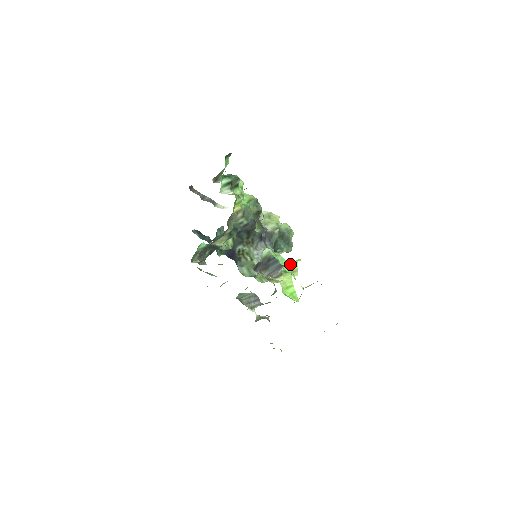
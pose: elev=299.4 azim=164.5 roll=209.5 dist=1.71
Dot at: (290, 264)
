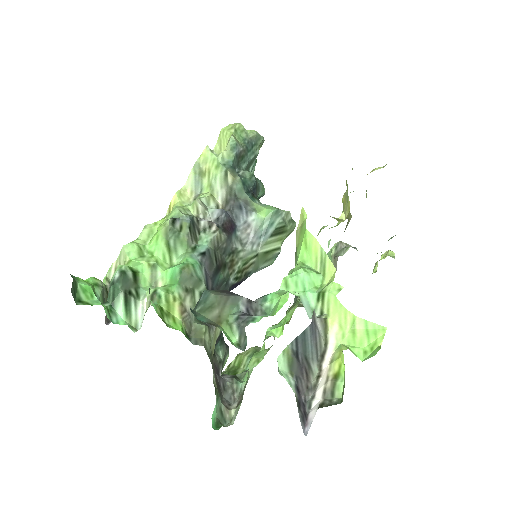
Dot at: (305, 248)
